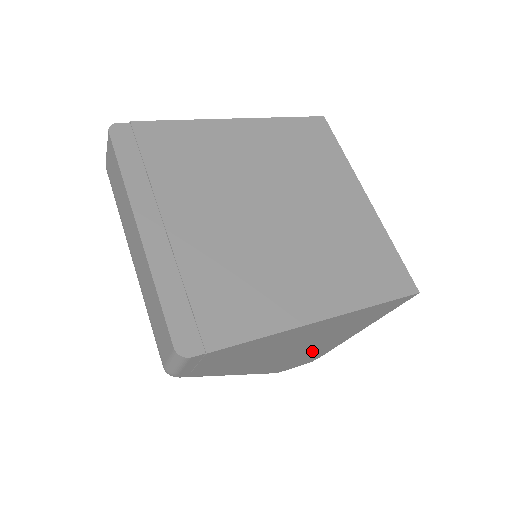
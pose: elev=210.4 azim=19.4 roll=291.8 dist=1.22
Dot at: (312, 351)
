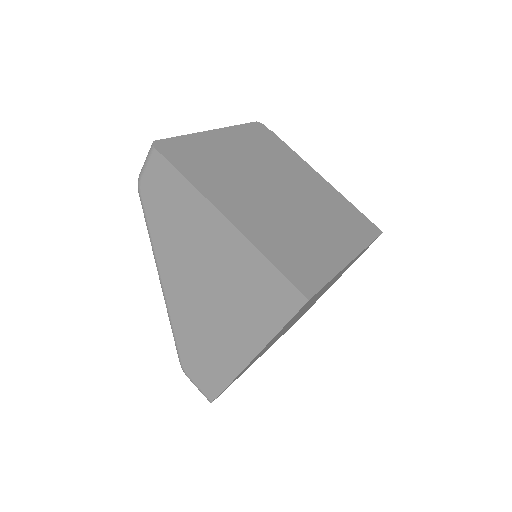
Dot at: (215, 339)
